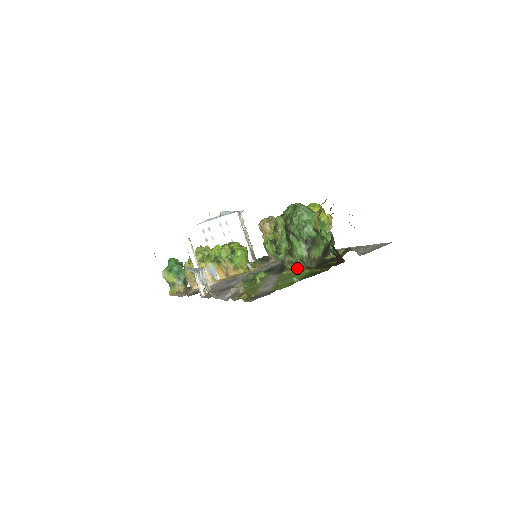
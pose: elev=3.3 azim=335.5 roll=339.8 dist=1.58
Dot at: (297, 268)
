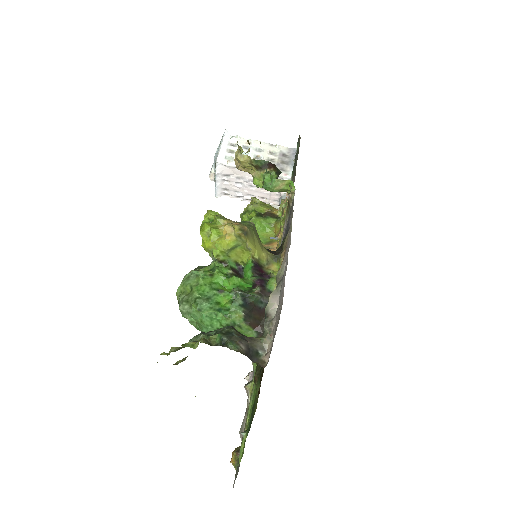
Dot at: occluded
